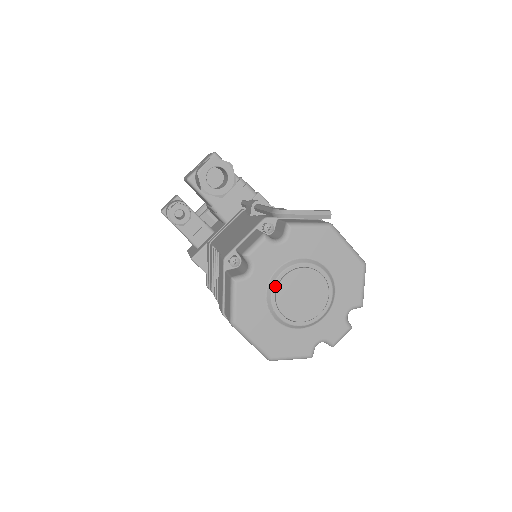
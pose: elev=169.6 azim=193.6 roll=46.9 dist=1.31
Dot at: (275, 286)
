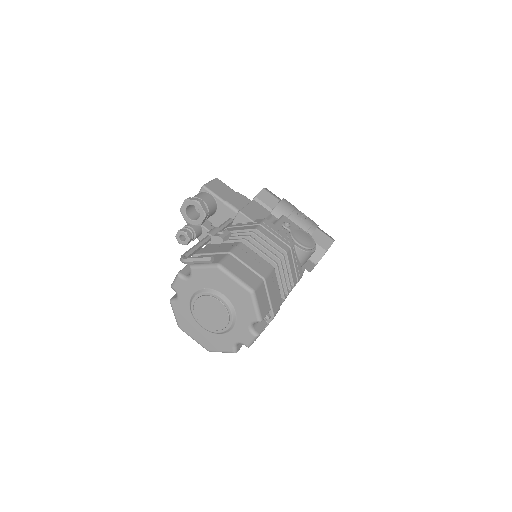
Dot at: (192, 307)
